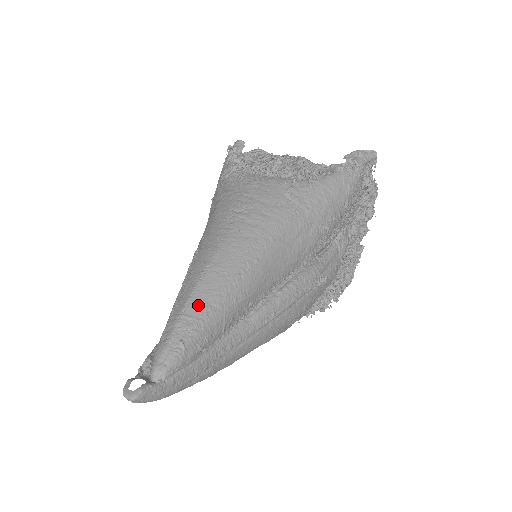
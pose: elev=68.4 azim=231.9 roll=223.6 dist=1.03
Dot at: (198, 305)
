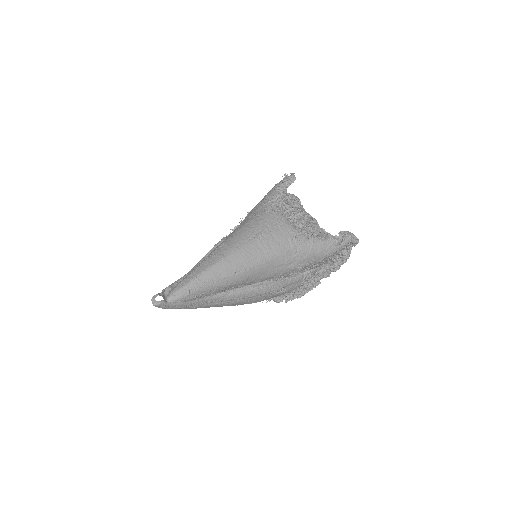
Dot at: (207, 277)
